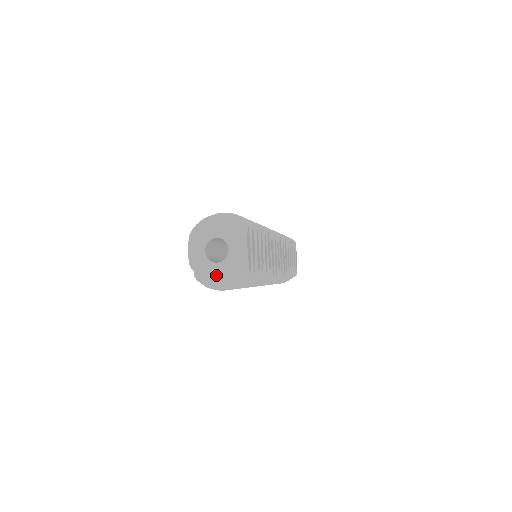
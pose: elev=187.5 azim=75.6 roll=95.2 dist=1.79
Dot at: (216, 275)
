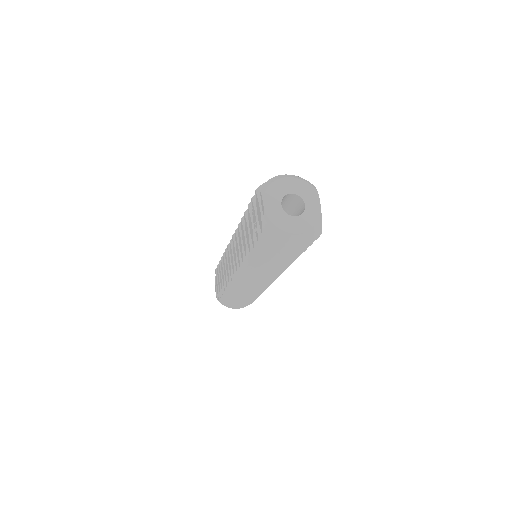
Dot at: (296, 228)
